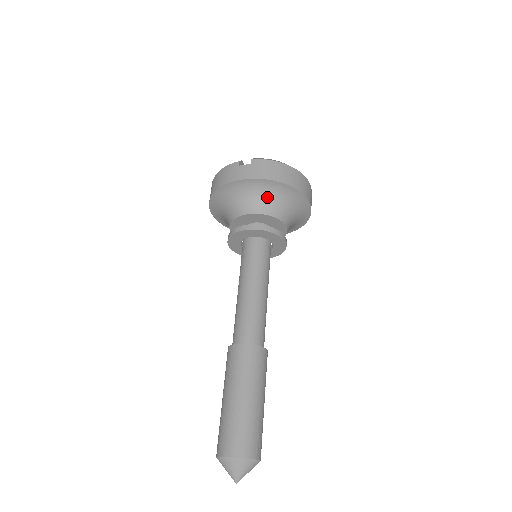
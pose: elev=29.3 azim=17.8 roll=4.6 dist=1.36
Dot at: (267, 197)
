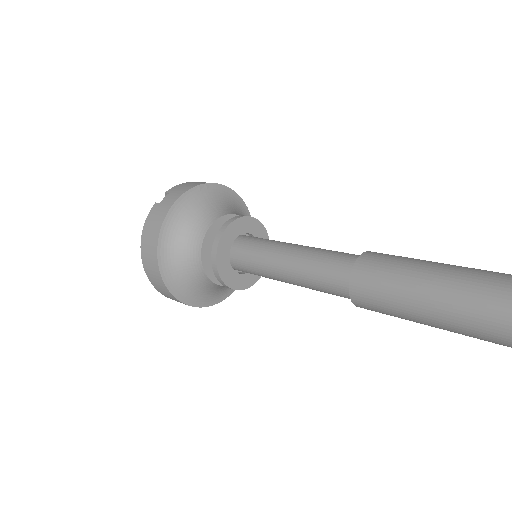
Dot at: (211, 204)
